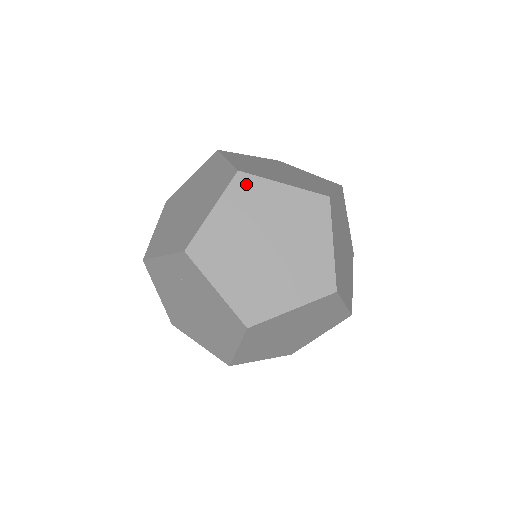
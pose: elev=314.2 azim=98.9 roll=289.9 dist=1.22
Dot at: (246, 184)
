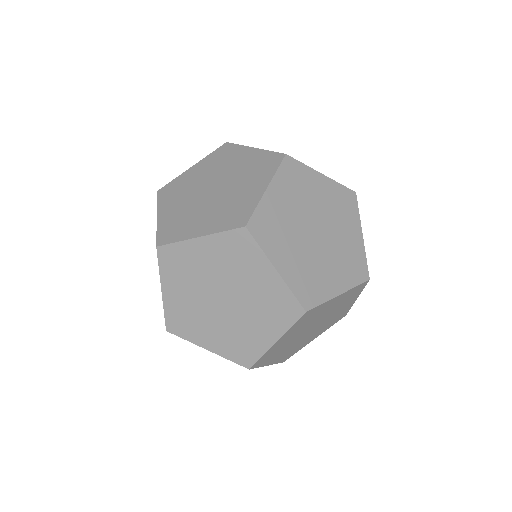
Dot at: (226, 150)
